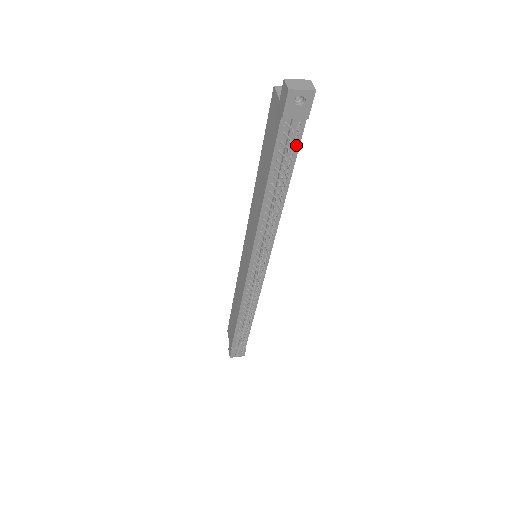
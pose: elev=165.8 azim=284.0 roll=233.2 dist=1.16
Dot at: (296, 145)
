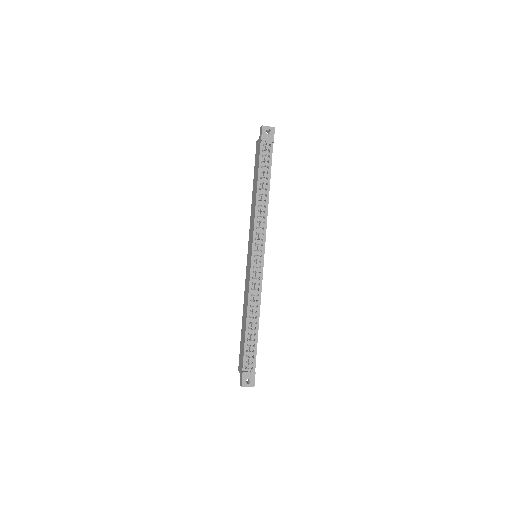
Dot at: (270, 159)
